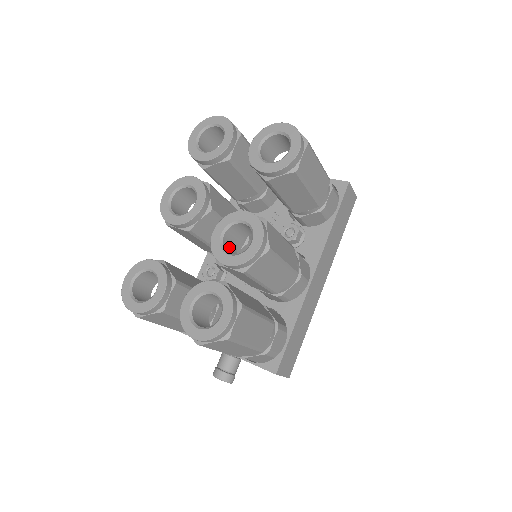
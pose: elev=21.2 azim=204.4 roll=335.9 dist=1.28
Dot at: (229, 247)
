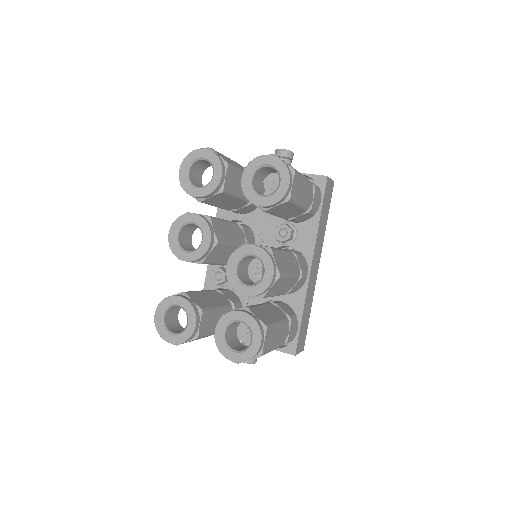
Dot at: (242, 275)
